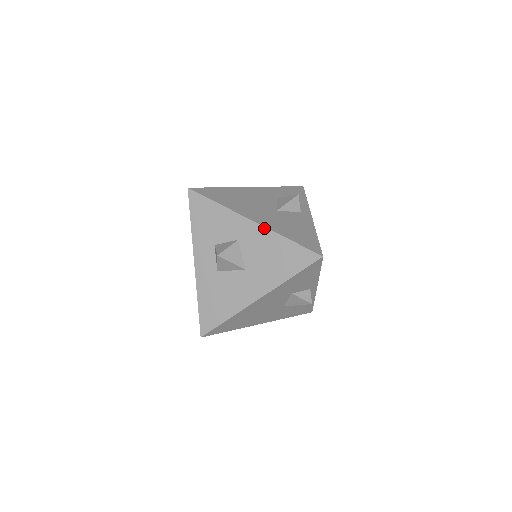
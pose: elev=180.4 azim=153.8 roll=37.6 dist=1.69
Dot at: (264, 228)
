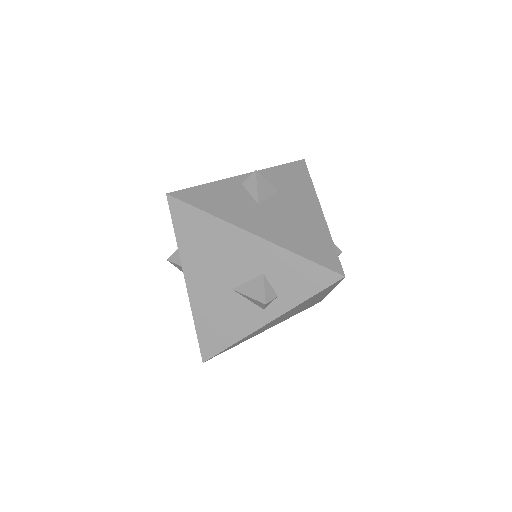
Dot at: (189, 298)
